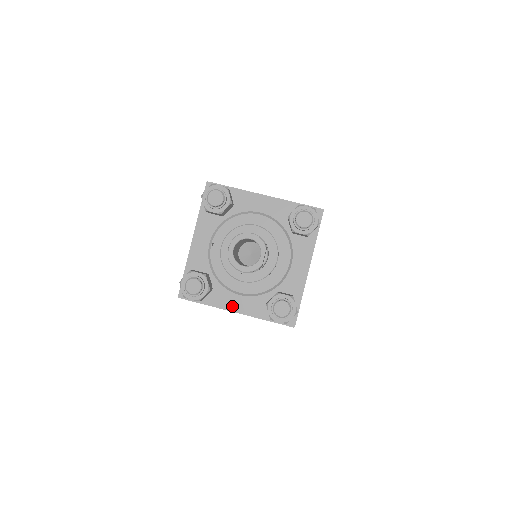
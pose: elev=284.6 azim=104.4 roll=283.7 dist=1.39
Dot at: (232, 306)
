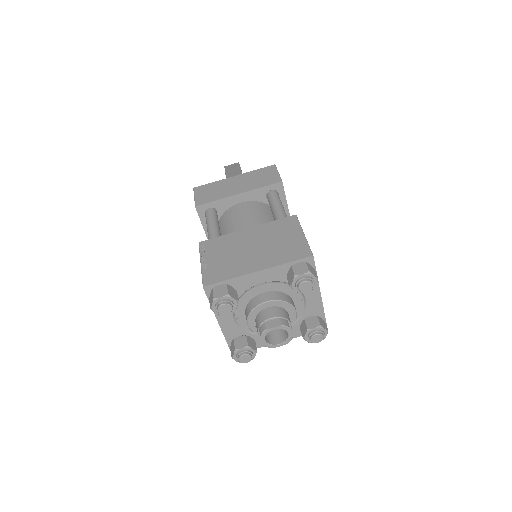
Dot at: occluded
